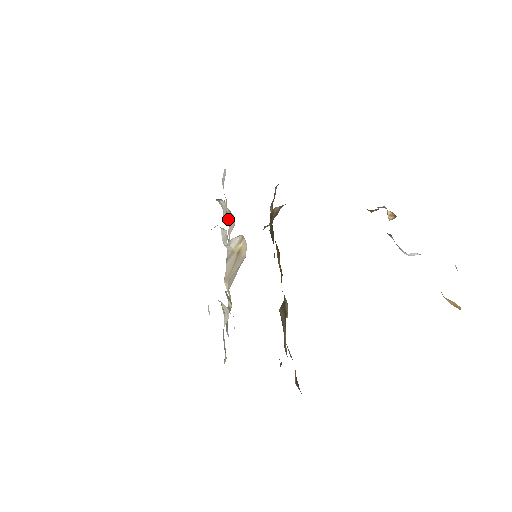
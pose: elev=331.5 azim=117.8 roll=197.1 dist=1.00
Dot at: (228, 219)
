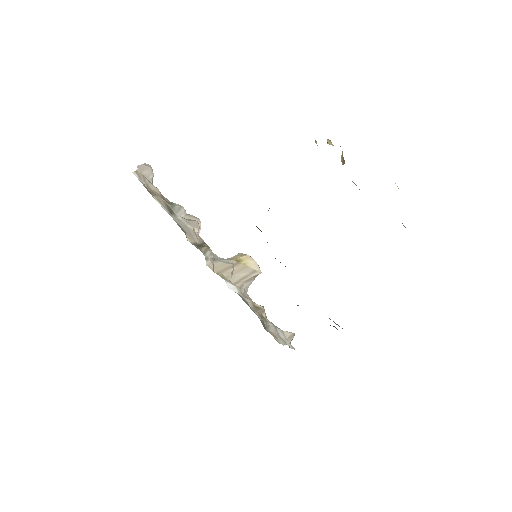
Dot at: (168, 205)
